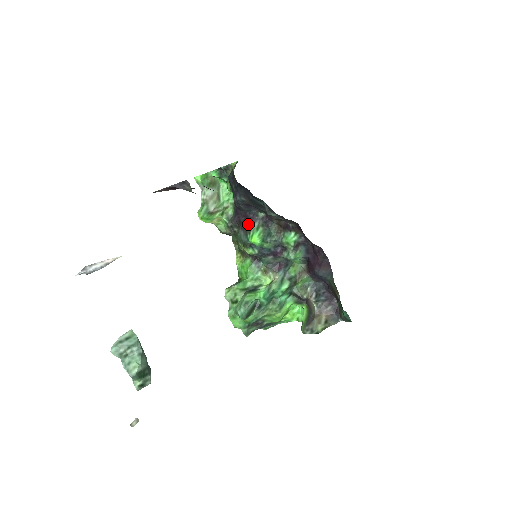
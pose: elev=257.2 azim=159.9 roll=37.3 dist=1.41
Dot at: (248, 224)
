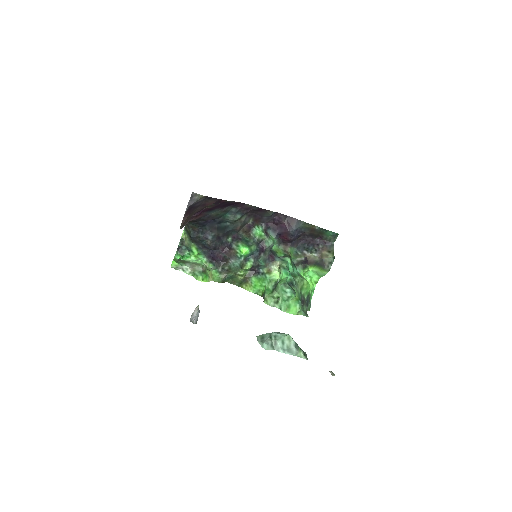
Dot at: (230, 251)
